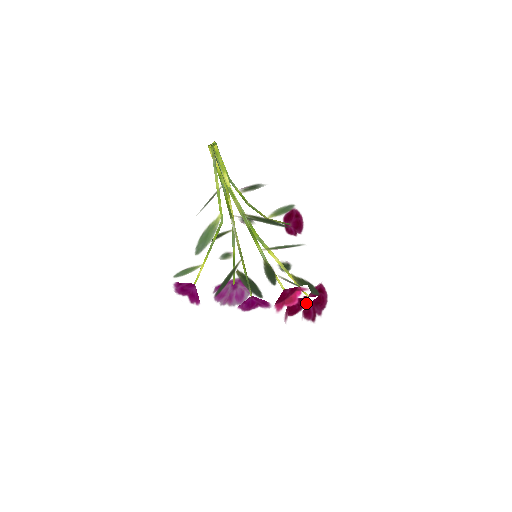
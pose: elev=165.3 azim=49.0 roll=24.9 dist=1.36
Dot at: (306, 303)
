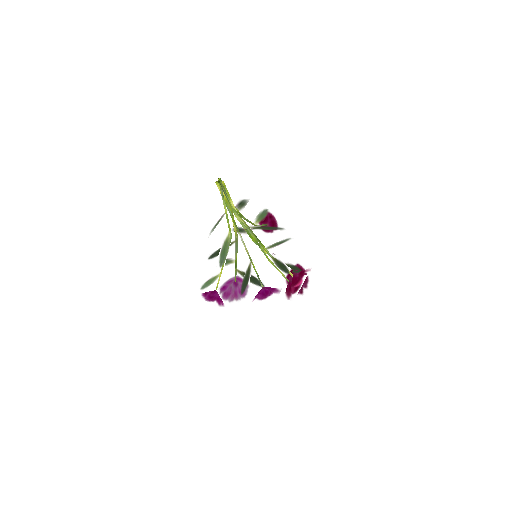
Dot at: occluded
